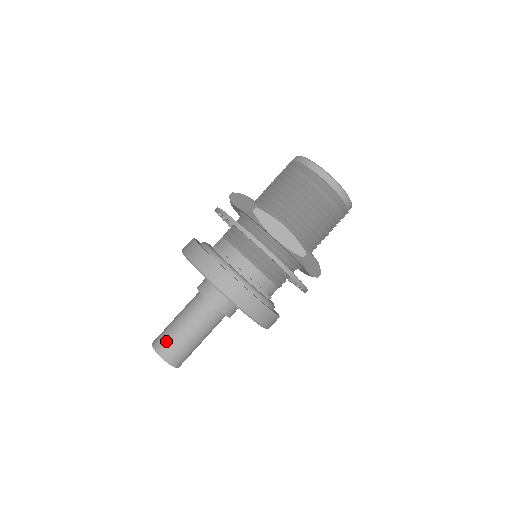
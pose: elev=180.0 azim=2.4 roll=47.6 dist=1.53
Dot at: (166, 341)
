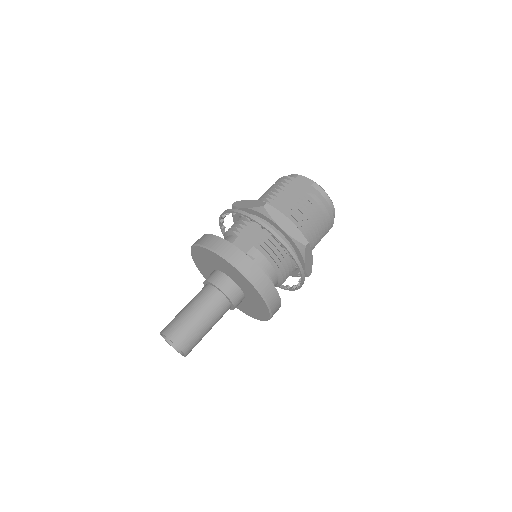
Dot at: (191, 339)
